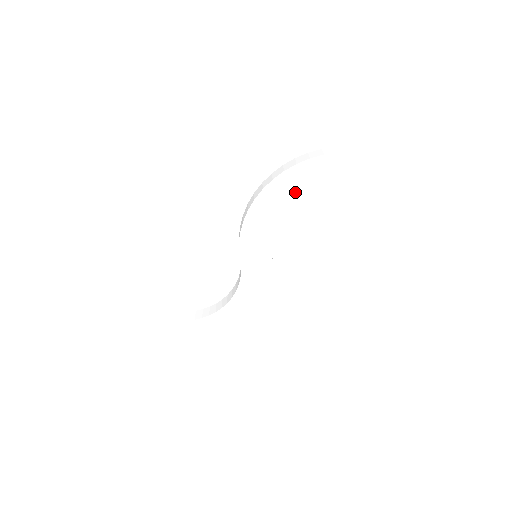
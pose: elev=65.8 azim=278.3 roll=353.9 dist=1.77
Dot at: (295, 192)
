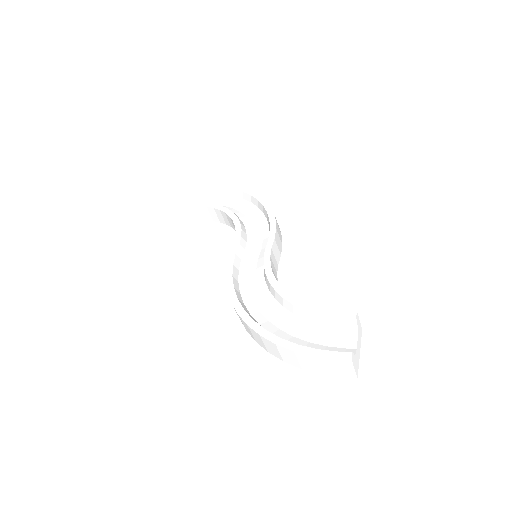
Dot at: occluded
